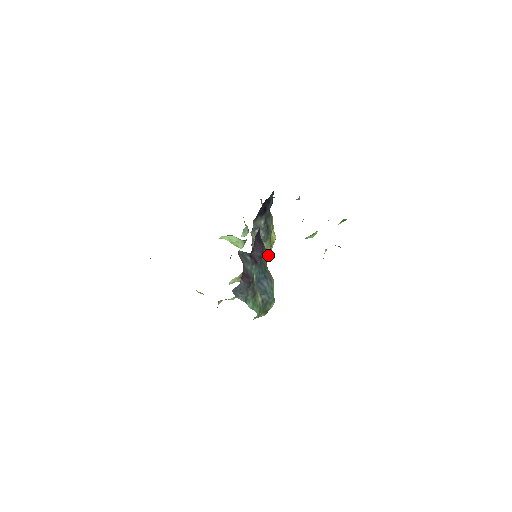
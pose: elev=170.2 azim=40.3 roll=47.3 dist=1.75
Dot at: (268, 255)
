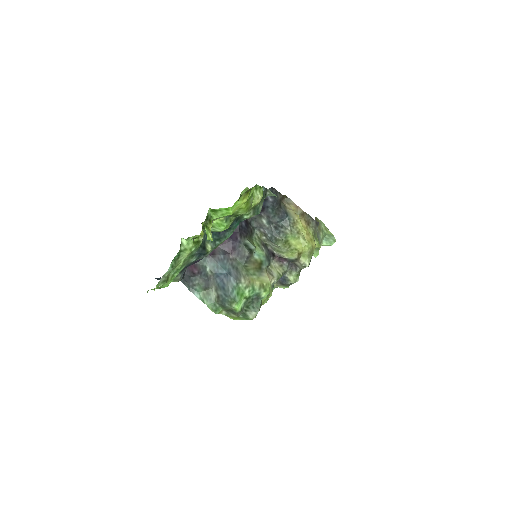
Dot at: (300, 262)
